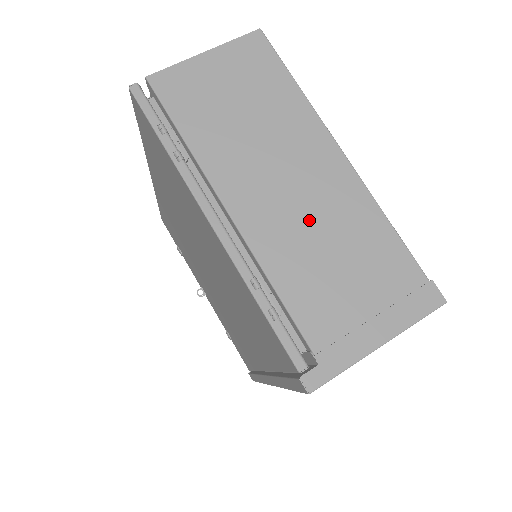
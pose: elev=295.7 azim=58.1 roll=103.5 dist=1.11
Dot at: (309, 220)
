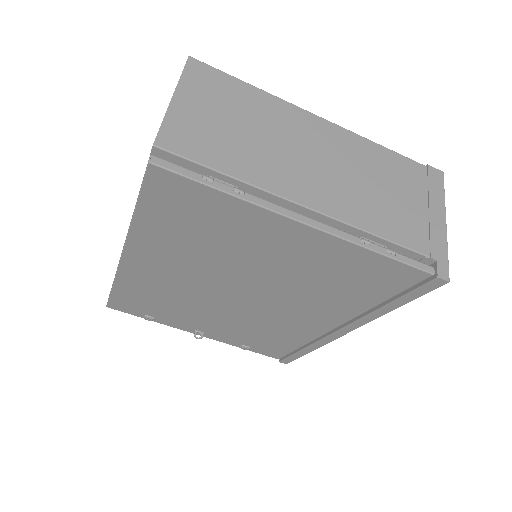
Dot at: (348, 176)
